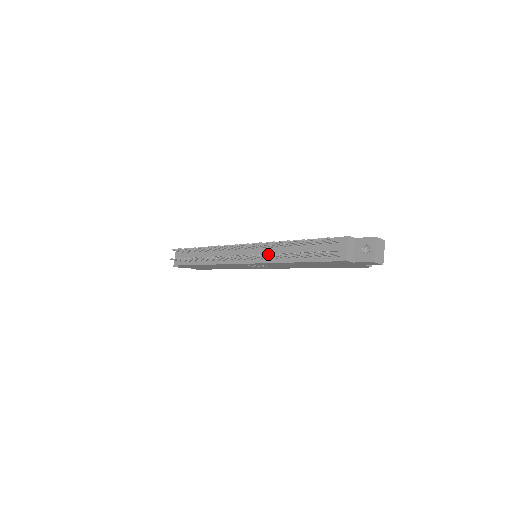
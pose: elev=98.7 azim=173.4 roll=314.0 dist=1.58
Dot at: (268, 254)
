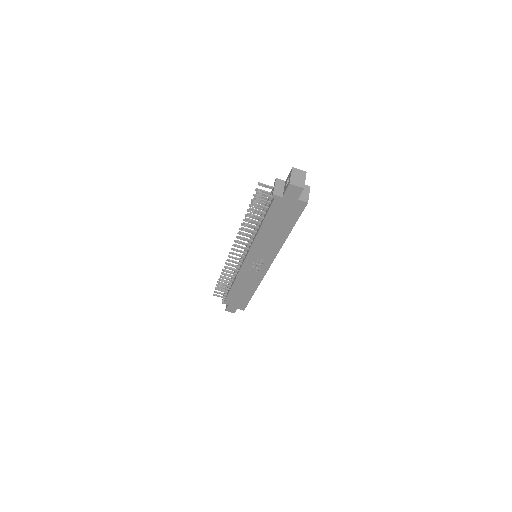
Dot at: (242, 232)
